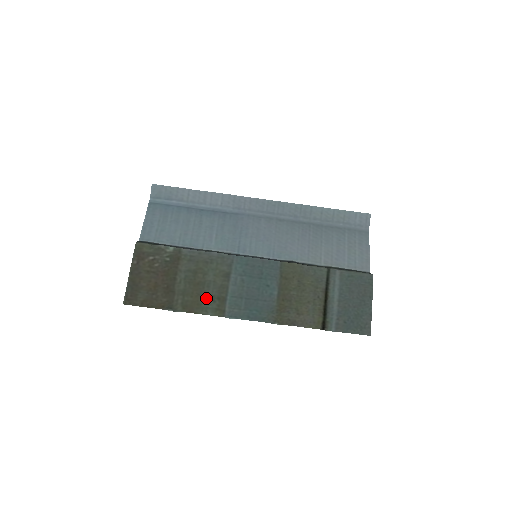
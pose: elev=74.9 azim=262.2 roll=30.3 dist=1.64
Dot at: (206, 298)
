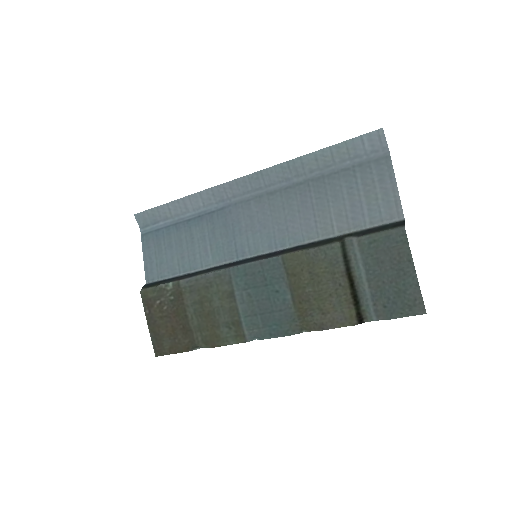
Dot at: (221, 327)
